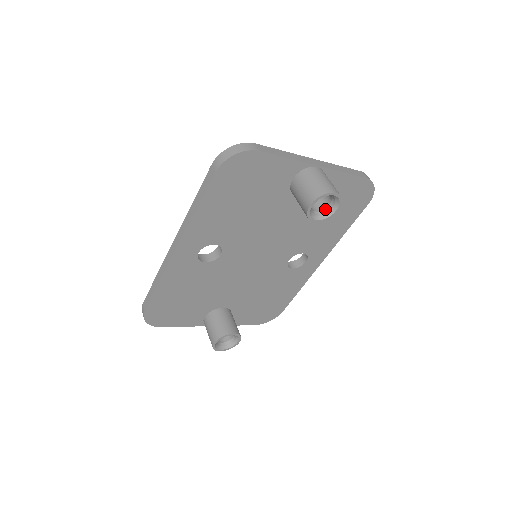
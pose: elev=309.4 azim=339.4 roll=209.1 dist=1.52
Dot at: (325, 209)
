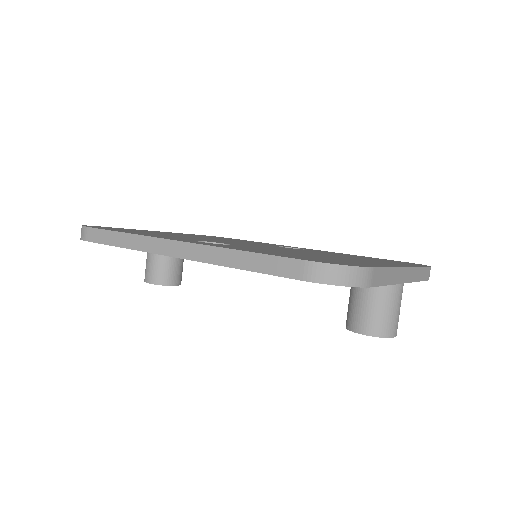
Dot at: occluded
